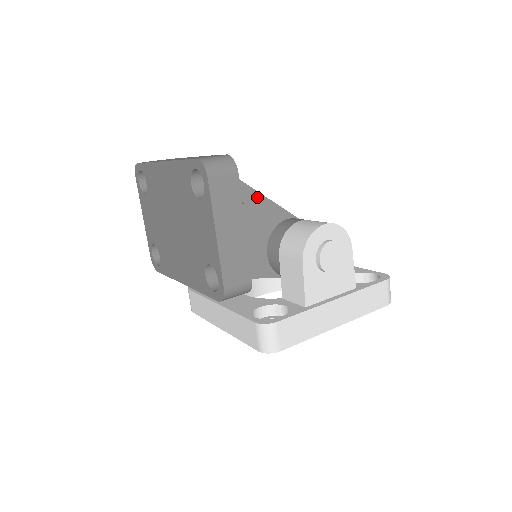
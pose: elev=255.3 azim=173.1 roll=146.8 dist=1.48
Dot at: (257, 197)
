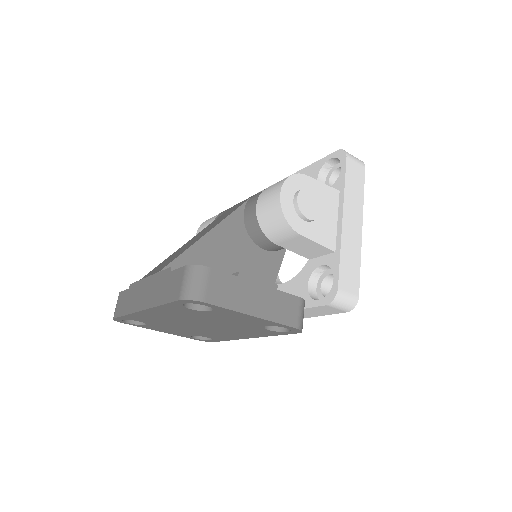
Dot at: (214, 234)
